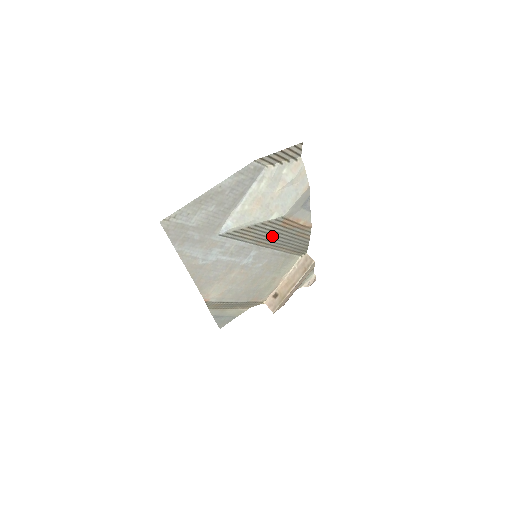
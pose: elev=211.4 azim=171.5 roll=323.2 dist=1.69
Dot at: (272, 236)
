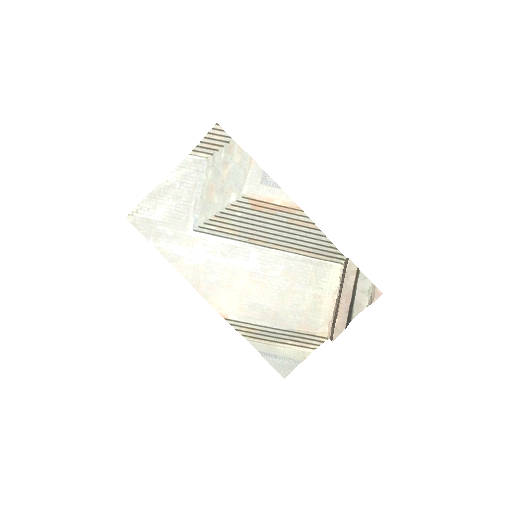
Dot at: (259, 228)
